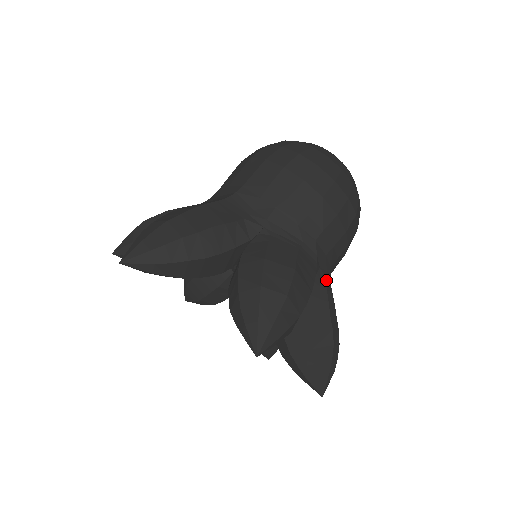
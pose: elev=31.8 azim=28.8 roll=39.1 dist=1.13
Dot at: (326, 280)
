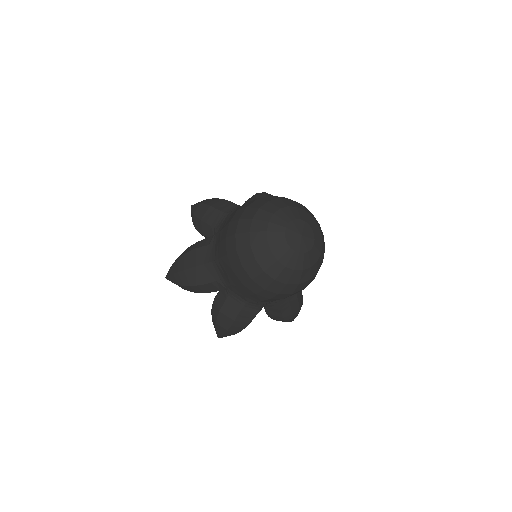
Dot at: (279, 302)
